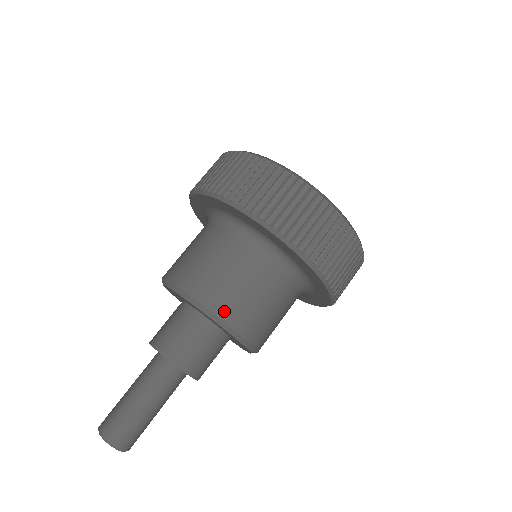
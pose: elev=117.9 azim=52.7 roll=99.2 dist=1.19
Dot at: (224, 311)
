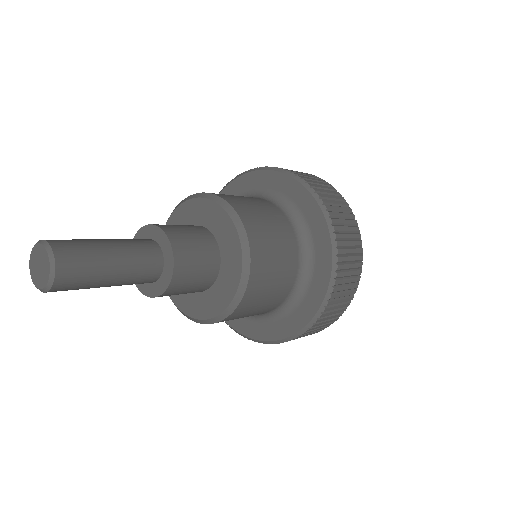
Dot at: (253, 238)
